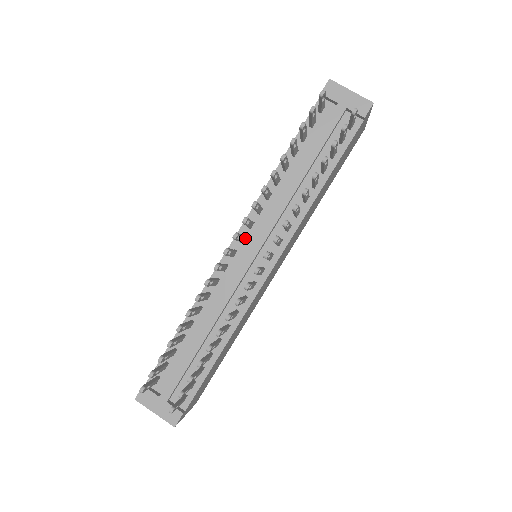
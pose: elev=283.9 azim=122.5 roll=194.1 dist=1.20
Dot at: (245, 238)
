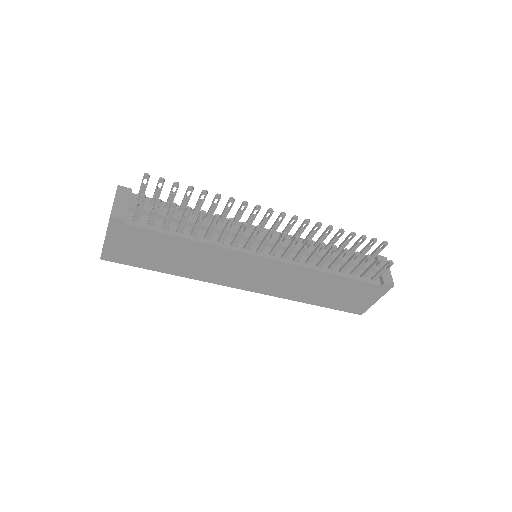
Dot at: occluded
